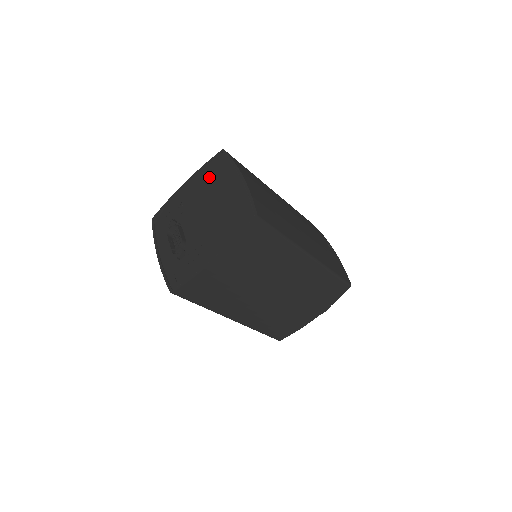
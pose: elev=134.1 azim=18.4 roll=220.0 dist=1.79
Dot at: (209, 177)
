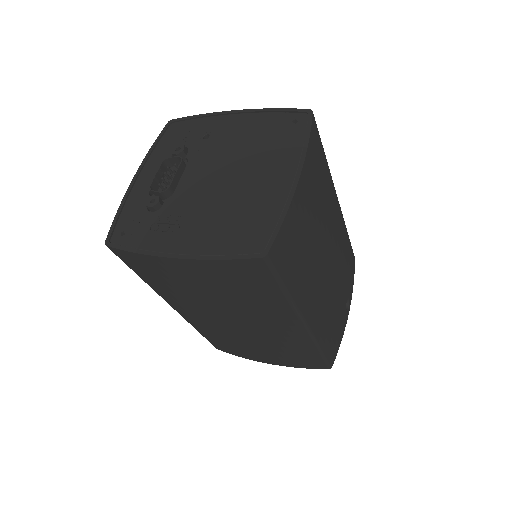
Dot at: (266, 132)
